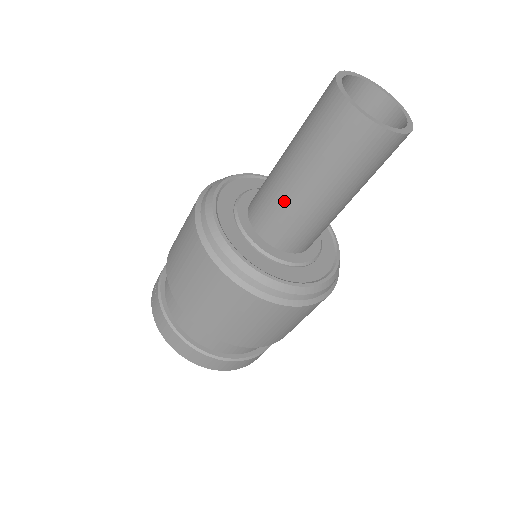
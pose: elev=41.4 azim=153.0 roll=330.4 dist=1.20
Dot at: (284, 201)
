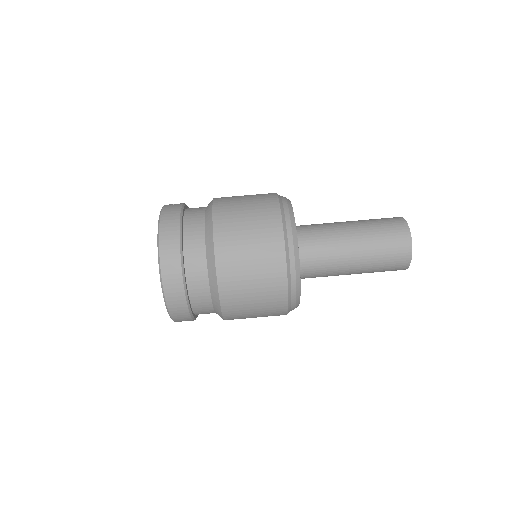
Dot at: (334, 239)
